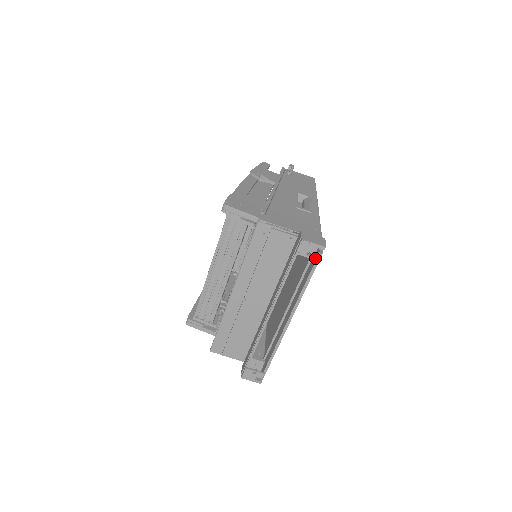
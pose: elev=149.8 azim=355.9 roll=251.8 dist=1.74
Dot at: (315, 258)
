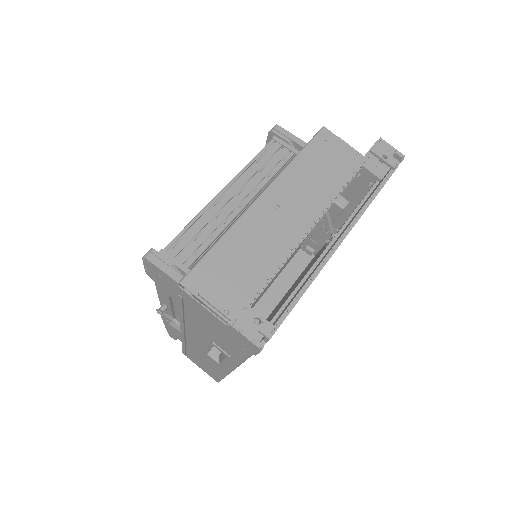
Dot at: (392, 164)
